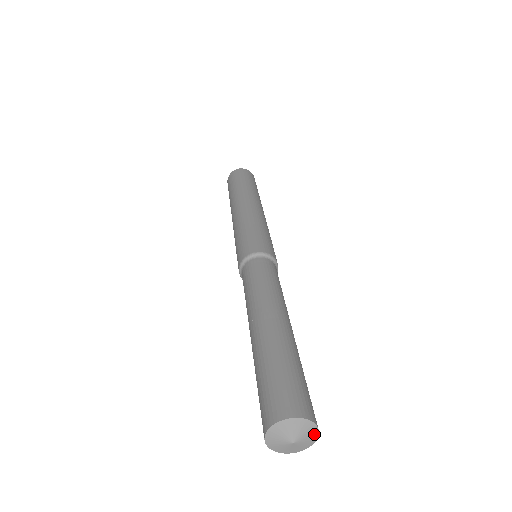
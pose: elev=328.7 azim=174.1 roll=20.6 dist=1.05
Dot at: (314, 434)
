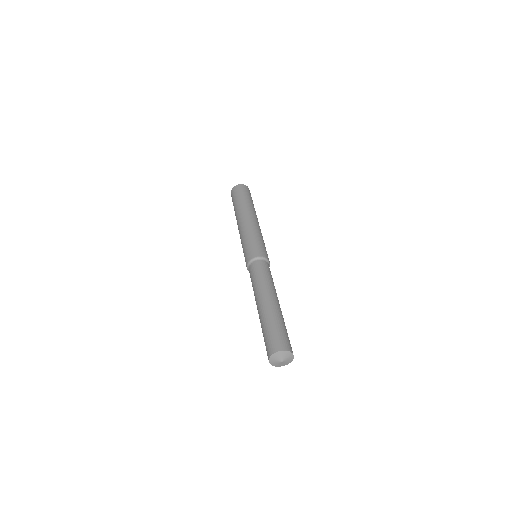
Dot at: (286, 353)
